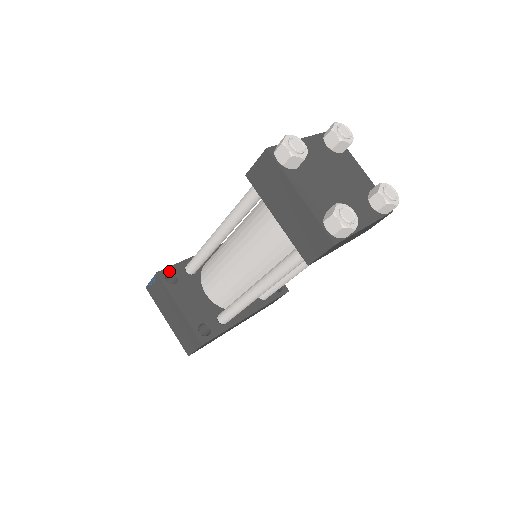
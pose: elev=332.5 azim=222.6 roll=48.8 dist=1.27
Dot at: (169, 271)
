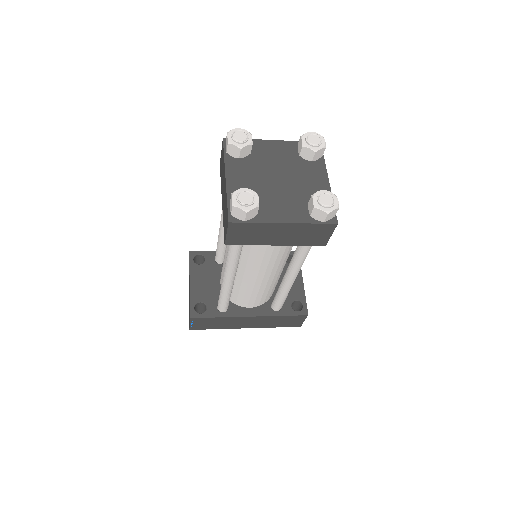
Dot at: (200, 254)
